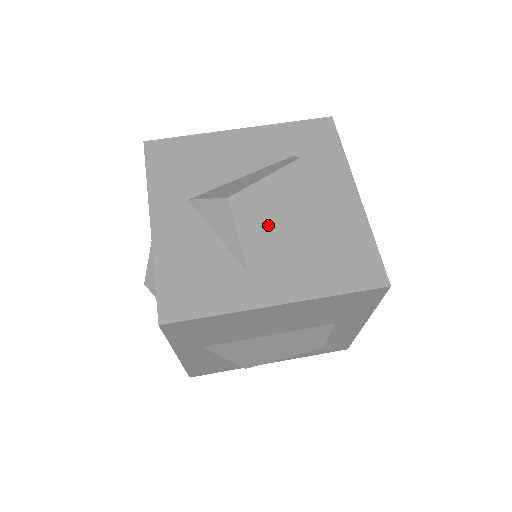
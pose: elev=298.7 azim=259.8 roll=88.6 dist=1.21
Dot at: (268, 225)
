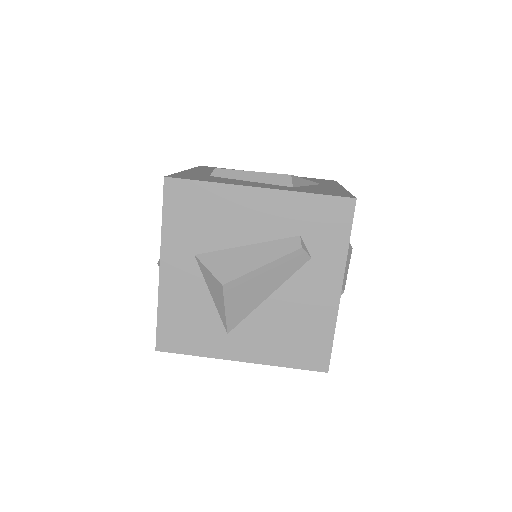
Dot at: (253, 302)
